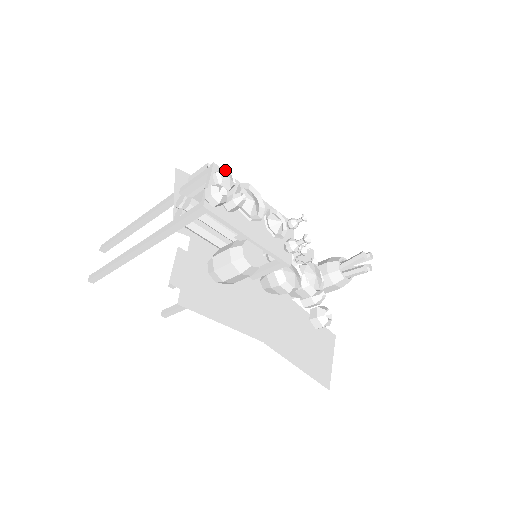
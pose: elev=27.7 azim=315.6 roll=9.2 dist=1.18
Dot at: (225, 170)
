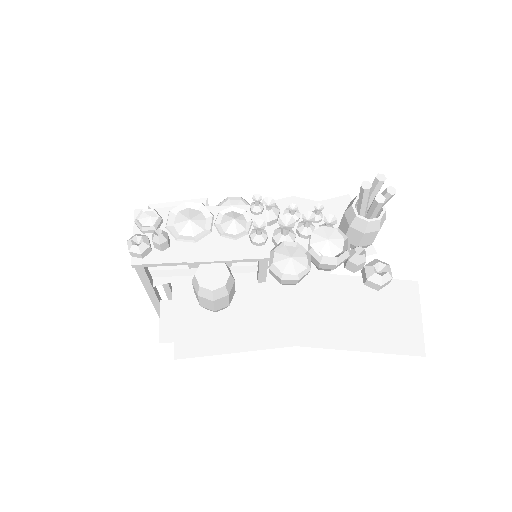
Dot at: (144, 211)
